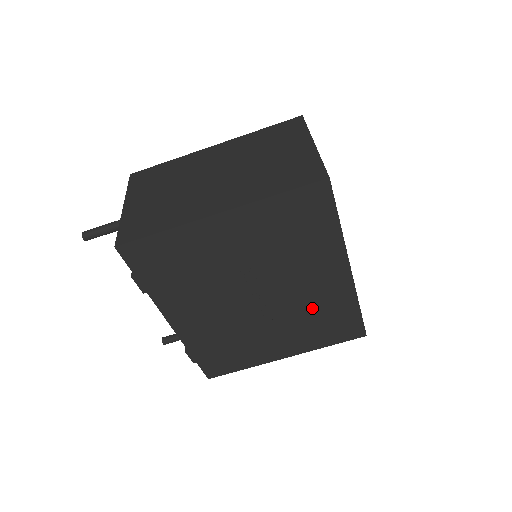
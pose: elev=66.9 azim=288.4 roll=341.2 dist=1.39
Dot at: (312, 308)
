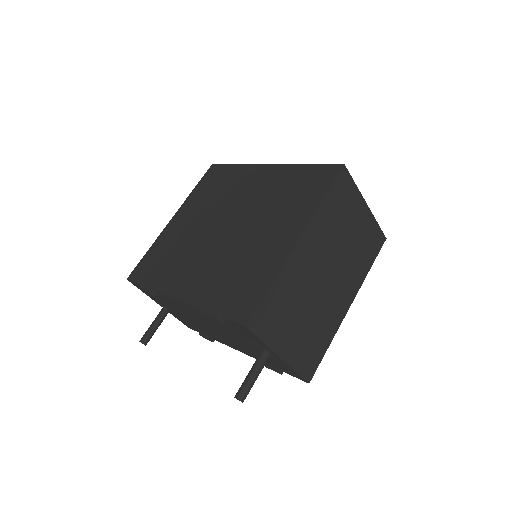
Dot at: (271, 197)
